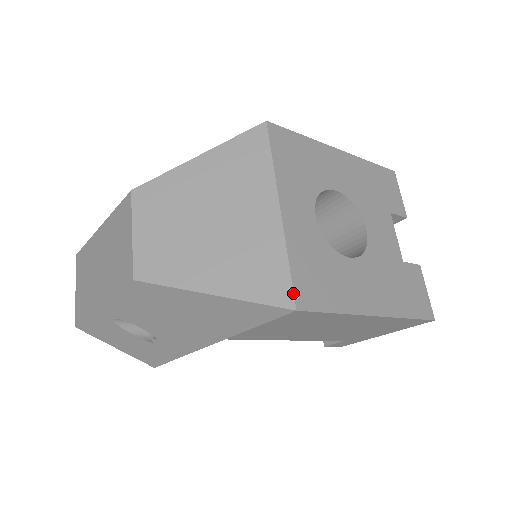
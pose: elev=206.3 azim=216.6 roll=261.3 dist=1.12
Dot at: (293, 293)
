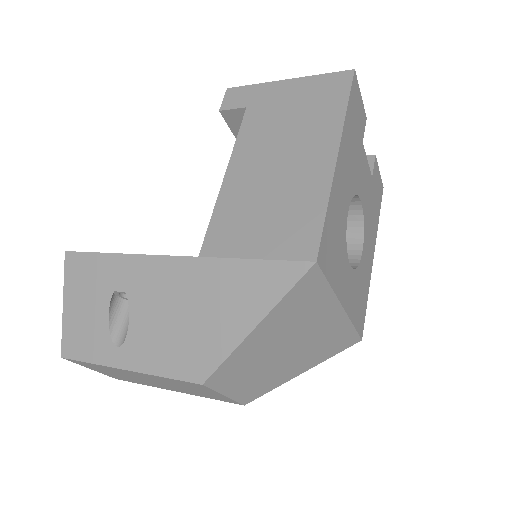
Dot at: (359, 336)
